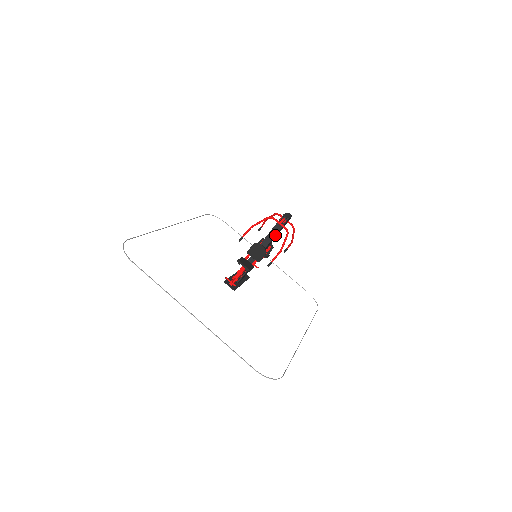
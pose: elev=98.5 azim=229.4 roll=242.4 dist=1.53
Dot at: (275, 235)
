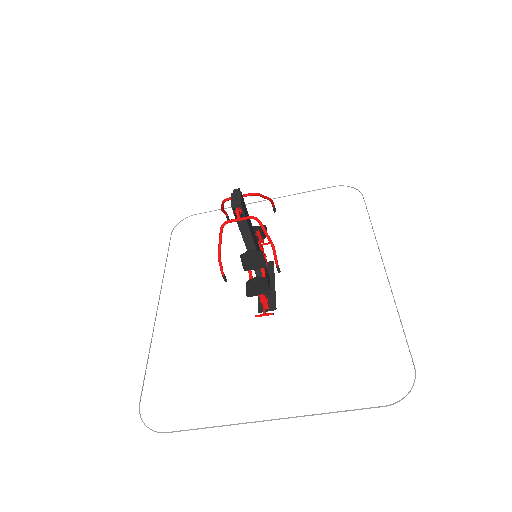
Dot at: (248, 229)
